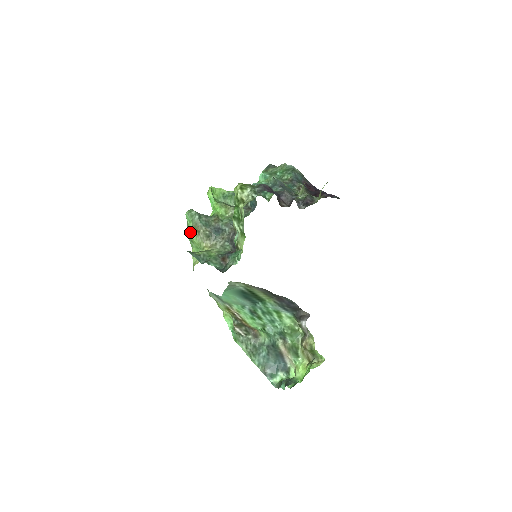
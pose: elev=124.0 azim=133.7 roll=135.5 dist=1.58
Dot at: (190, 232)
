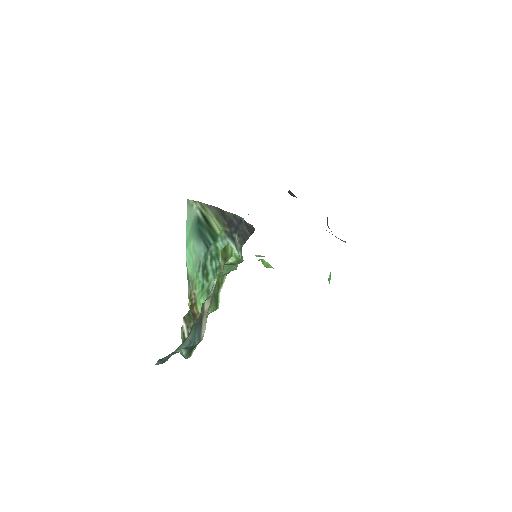
Dot at: occluded
